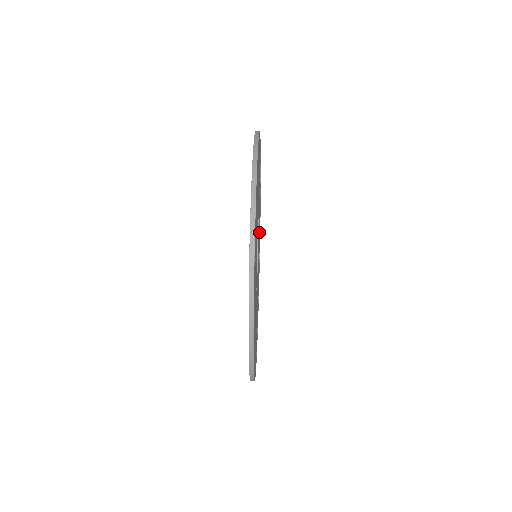
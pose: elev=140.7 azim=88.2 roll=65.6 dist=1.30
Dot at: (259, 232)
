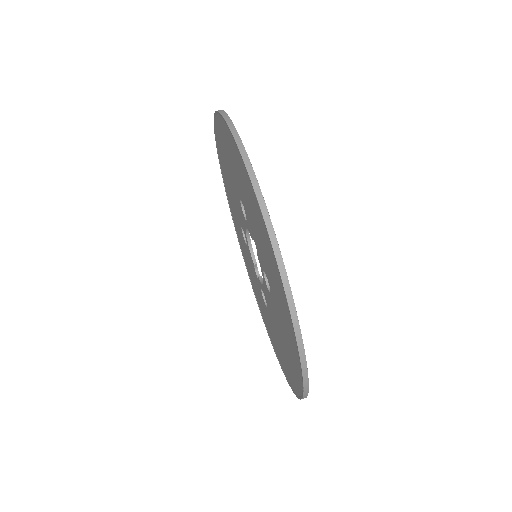
Dot at: occluded
